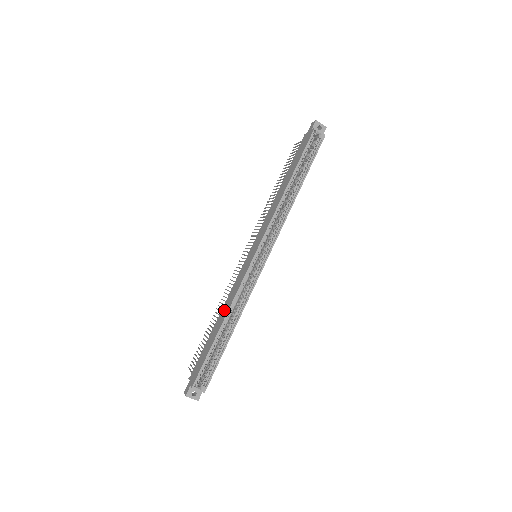
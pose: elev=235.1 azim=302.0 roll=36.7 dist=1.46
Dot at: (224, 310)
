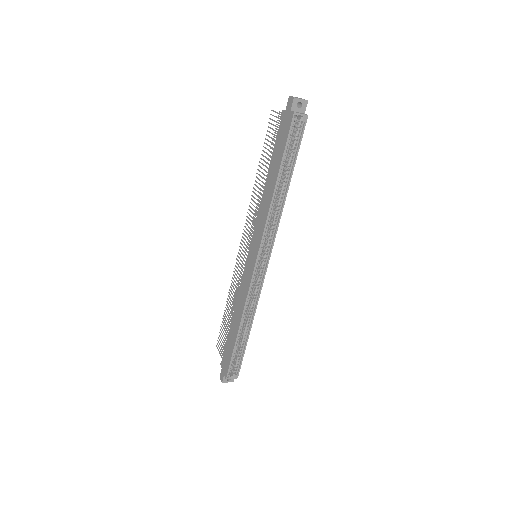
Dot at: (237, 312)
